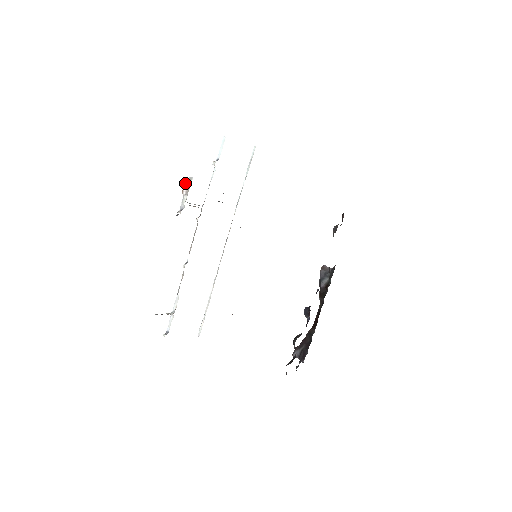
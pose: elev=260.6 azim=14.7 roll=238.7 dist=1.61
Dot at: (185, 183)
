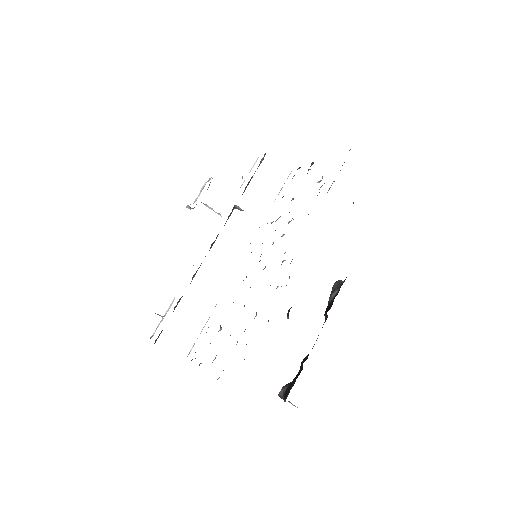
Dot at: (205, 183)
